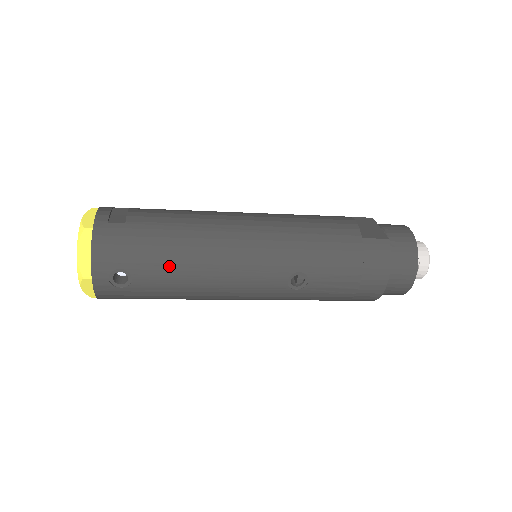
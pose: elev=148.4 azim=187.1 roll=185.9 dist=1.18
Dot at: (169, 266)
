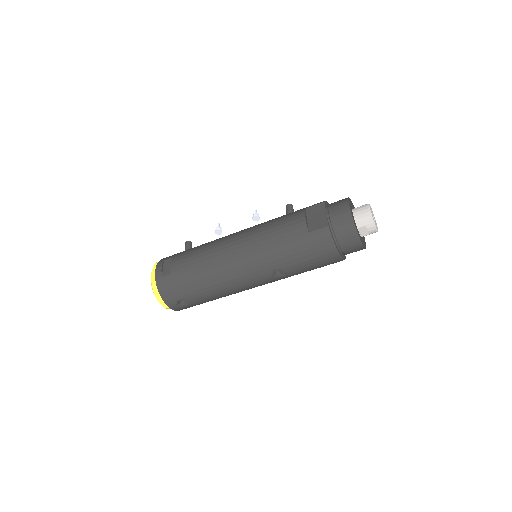
Dot at: (201, 290)
